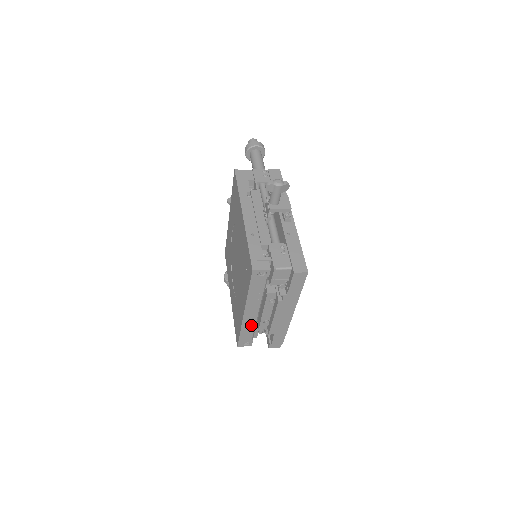
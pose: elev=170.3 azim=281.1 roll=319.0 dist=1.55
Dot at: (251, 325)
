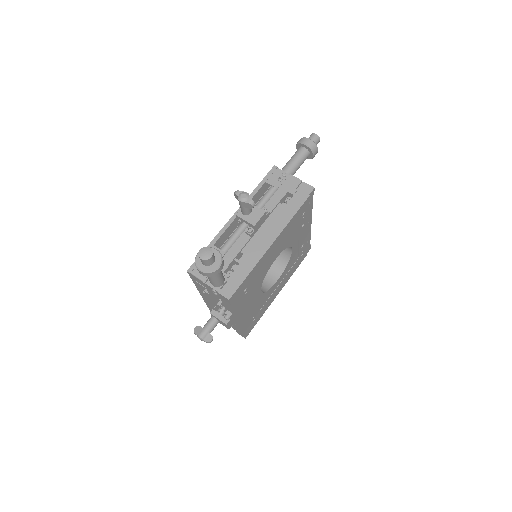
Dot at: occluded
